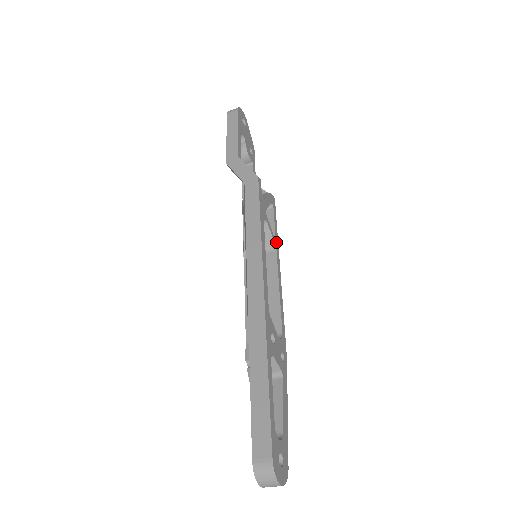
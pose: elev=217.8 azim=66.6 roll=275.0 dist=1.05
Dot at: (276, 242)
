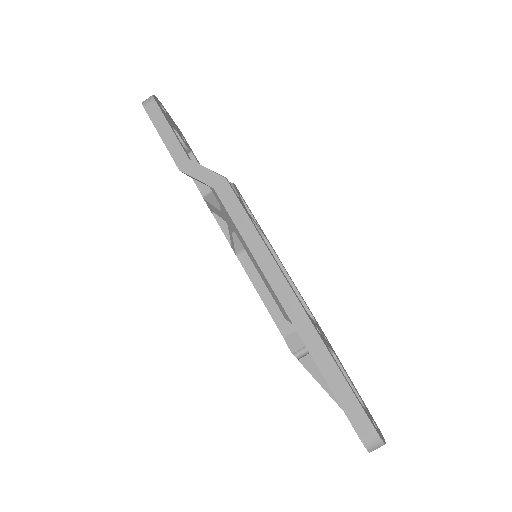
Dot at: (262, 232)
